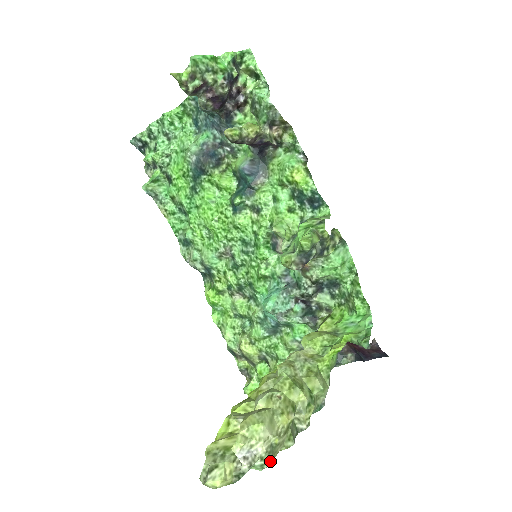
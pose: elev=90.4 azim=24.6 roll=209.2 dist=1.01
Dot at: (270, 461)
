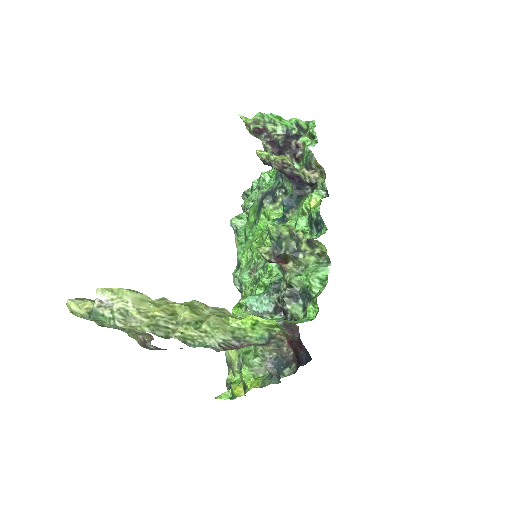
Dot at: (118, 320)
